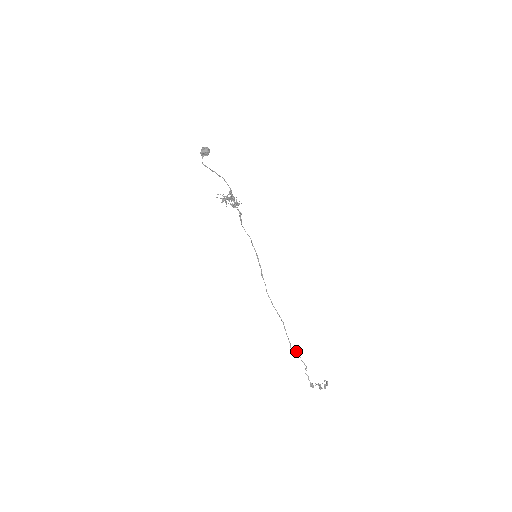
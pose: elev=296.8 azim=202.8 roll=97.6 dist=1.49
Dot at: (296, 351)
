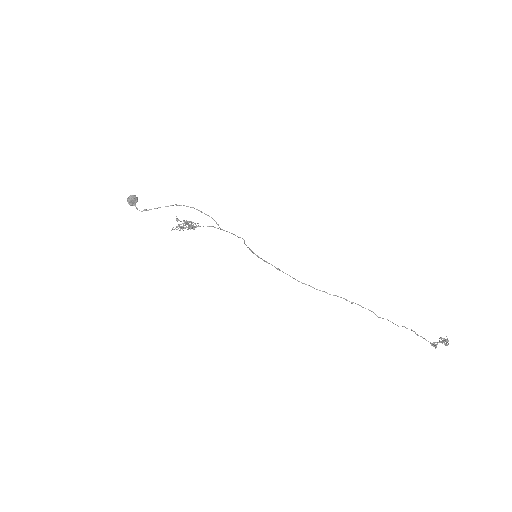
Dot at: occluded
